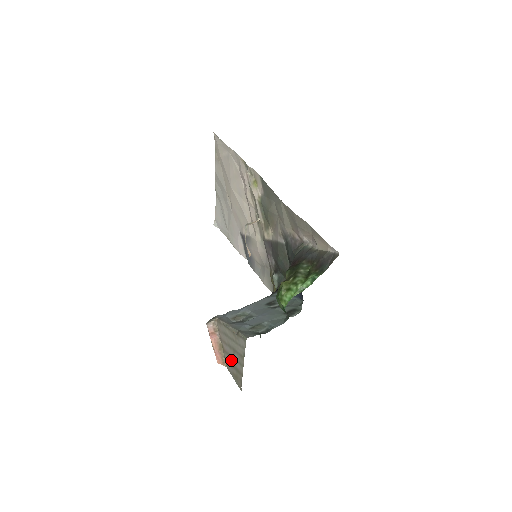
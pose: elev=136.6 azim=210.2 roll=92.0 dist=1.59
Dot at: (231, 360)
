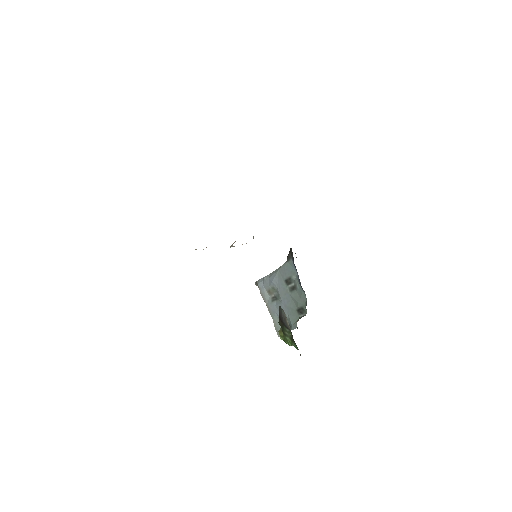
Dot at: occluded
